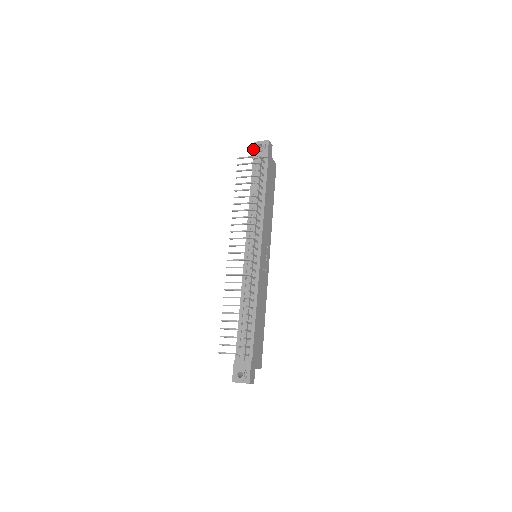
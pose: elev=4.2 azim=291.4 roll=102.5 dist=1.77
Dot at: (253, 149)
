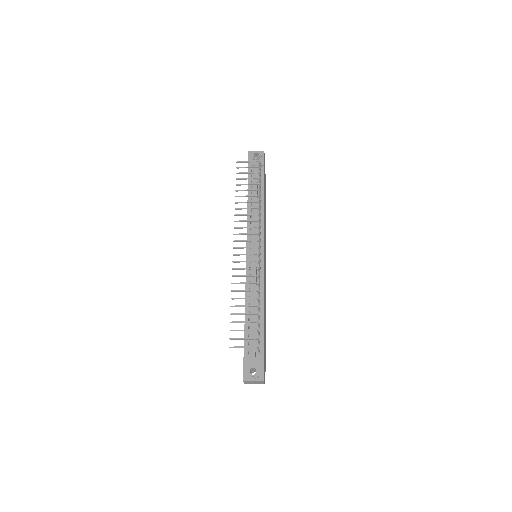
Dot at: (248, 157)
